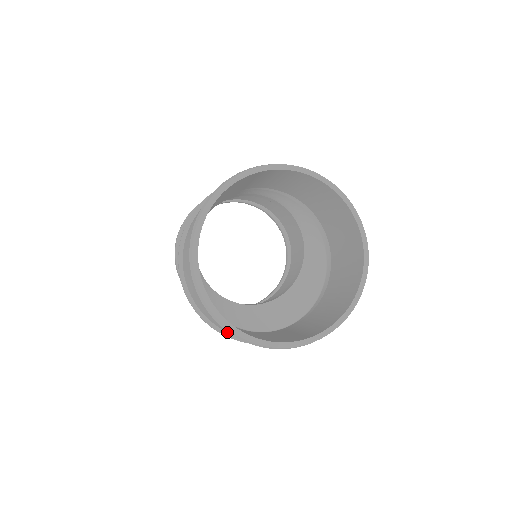
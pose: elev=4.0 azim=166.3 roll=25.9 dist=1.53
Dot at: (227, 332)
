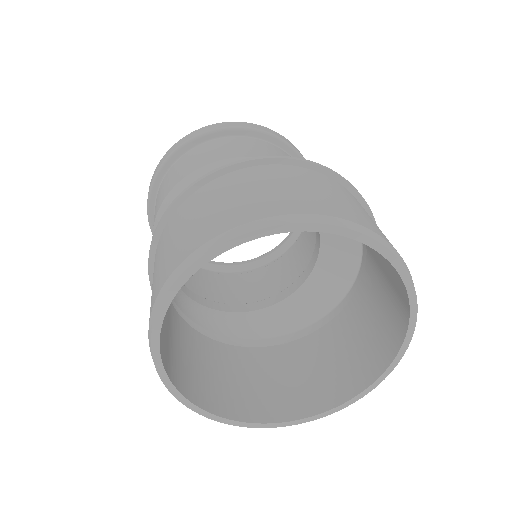
Dot at: occluded
